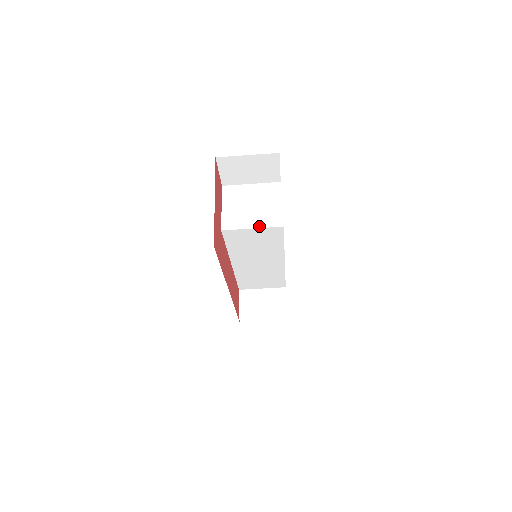
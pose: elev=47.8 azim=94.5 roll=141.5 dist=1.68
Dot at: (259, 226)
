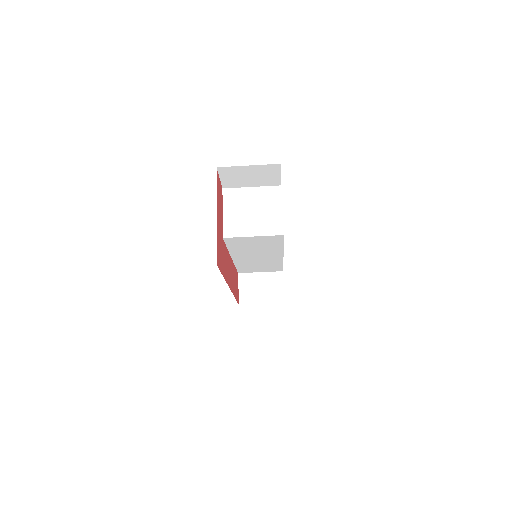
Dot at: (260, 234)
